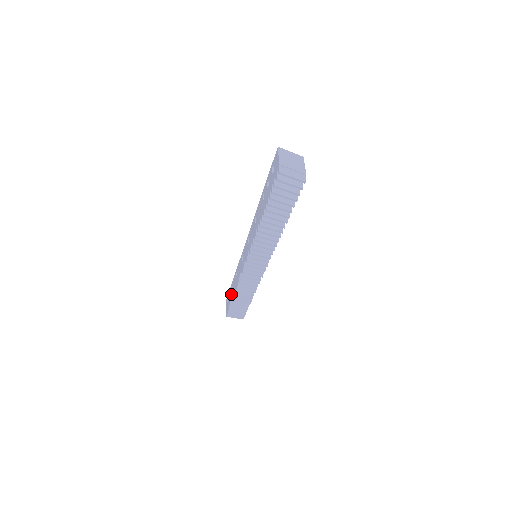
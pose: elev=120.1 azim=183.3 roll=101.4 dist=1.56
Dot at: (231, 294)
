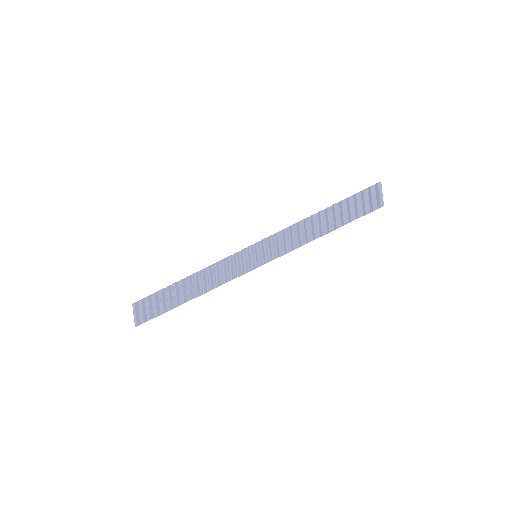
Dot at: occluded
